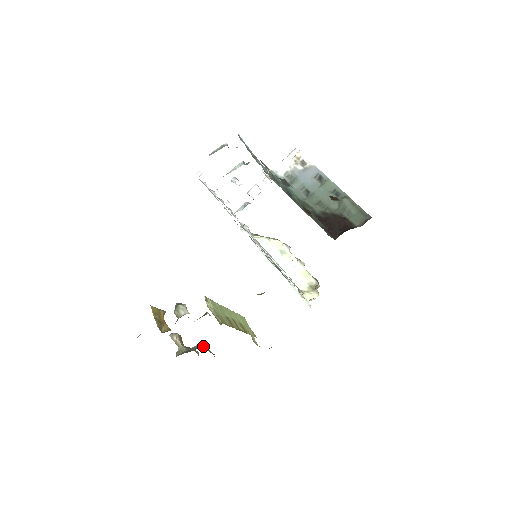
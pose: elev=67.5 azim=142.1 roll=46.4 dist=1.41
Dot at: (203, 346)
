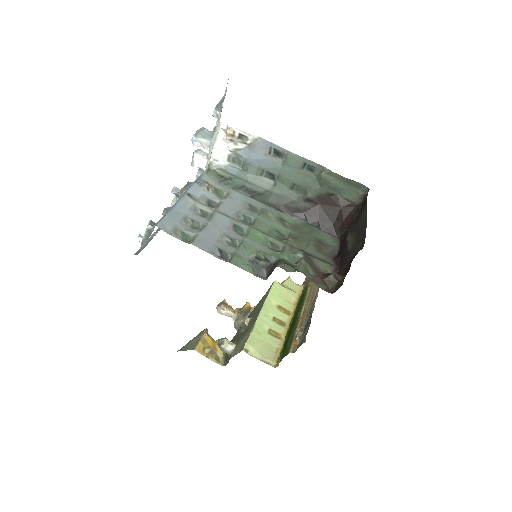
Dot at: occluded
